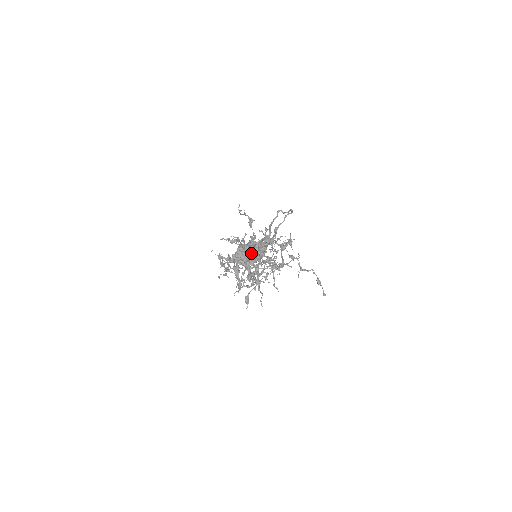
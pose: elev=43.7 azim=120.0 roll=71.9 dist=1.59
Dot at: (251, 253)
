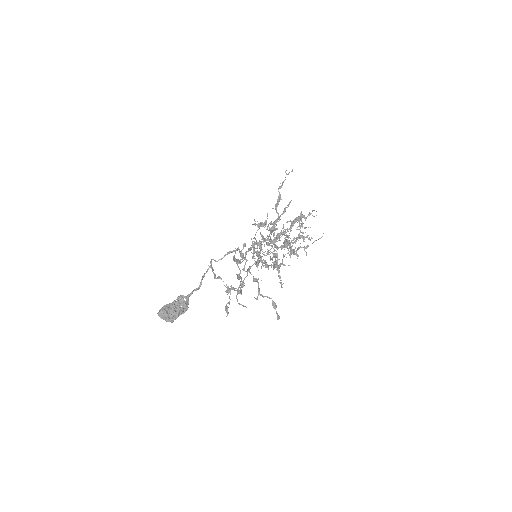
Dot at: (165, 318)
